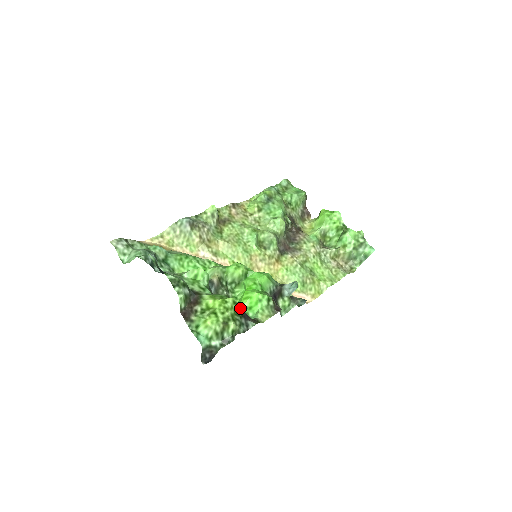
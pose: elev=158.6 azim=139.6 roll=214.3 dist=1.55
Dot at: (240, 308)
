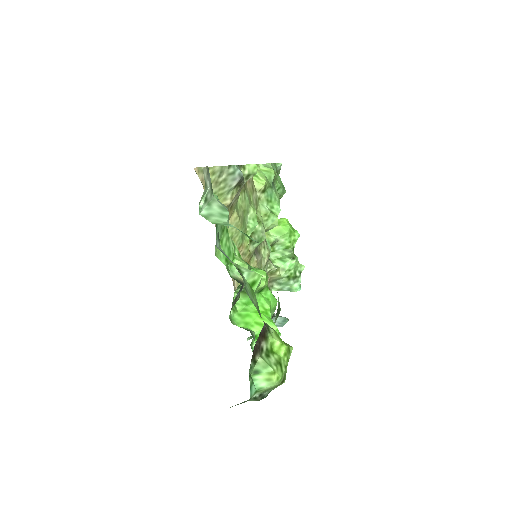
Dot at: occluded
